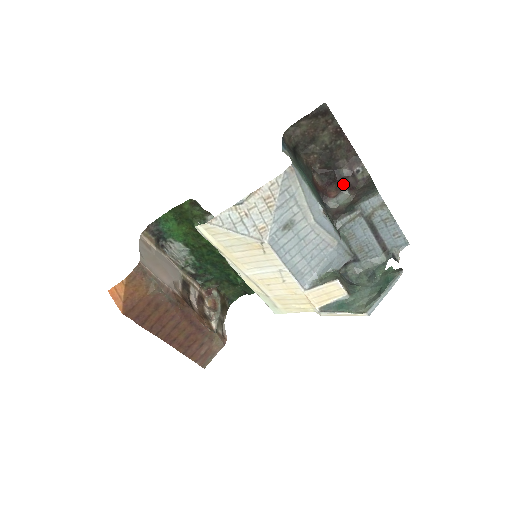
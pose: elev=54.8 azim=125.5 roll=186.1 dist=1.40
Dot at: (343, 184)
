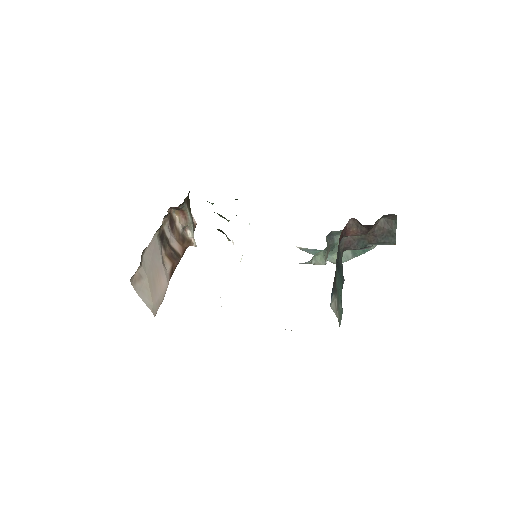
Dot at: (366, 230)
